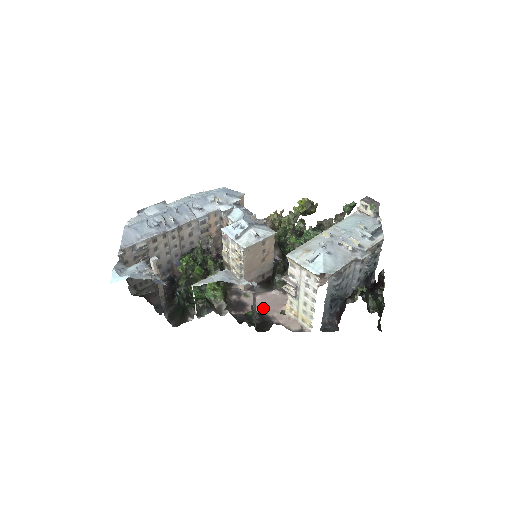
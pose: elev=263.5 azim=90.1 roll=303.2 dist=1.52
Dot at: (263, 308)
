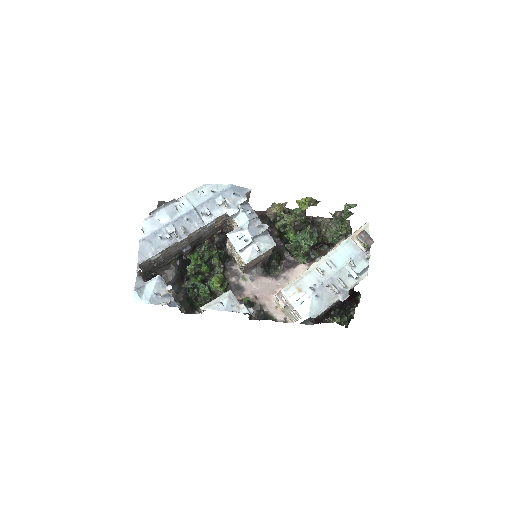
Dot at: (257, 295)
